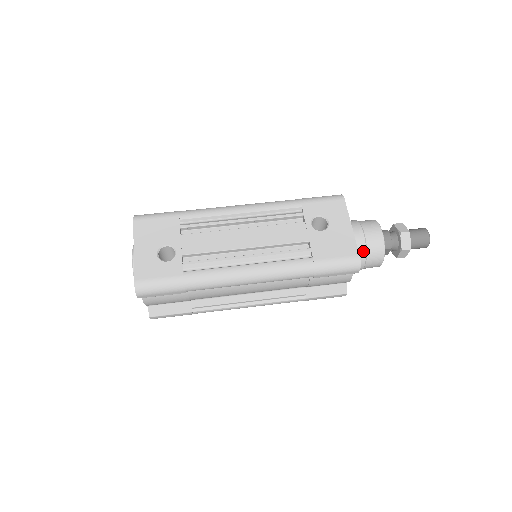
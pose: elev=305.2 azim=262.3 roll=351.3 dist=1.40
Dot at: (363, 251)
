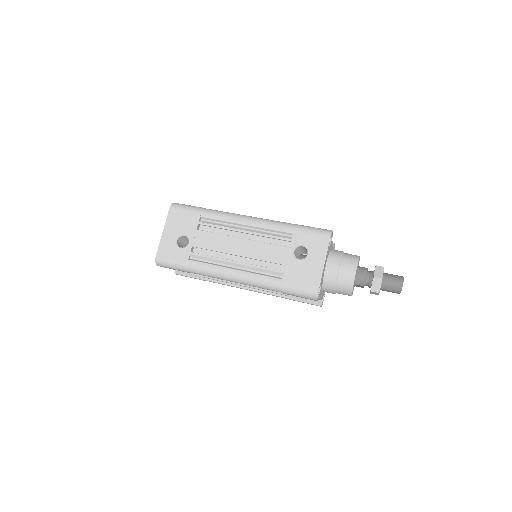
Dot at: (333, 283)
